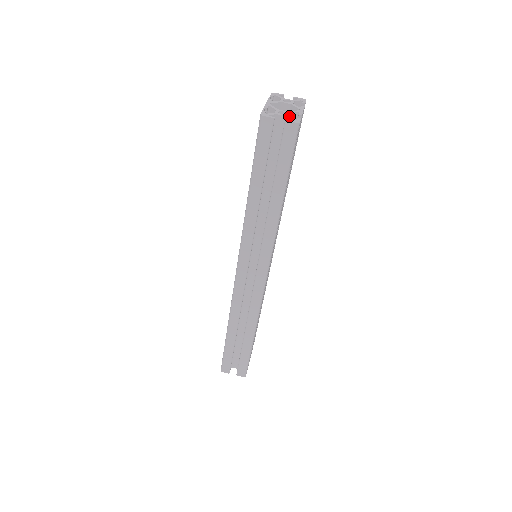
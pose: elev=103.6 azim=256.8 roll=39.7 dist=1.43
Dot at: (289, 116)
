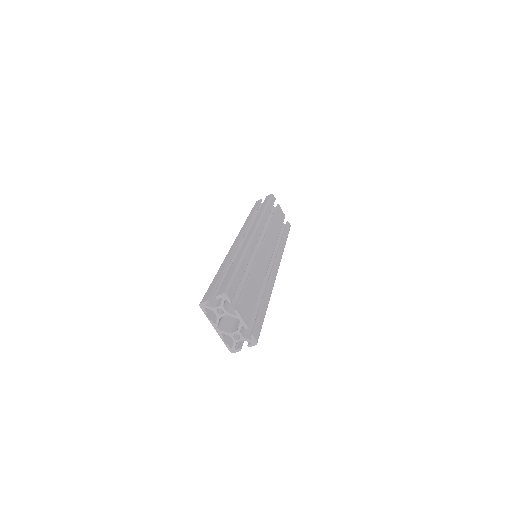
Dot at: (244, 339)
